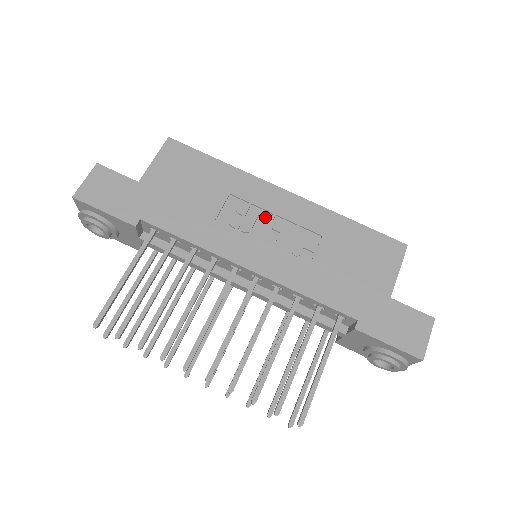
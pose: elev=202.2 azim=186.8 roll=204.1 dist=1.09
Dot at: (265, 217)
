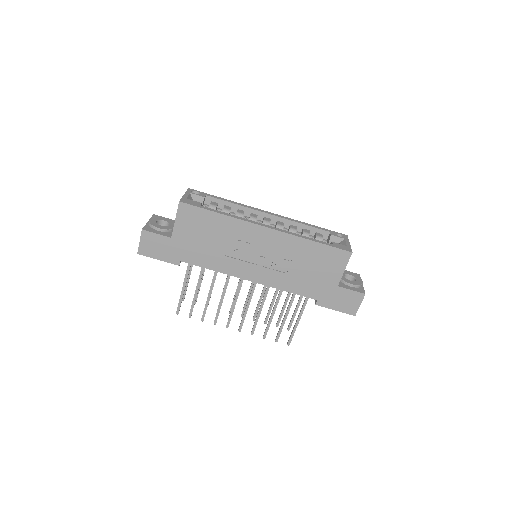
Dot at: (255, 247)
